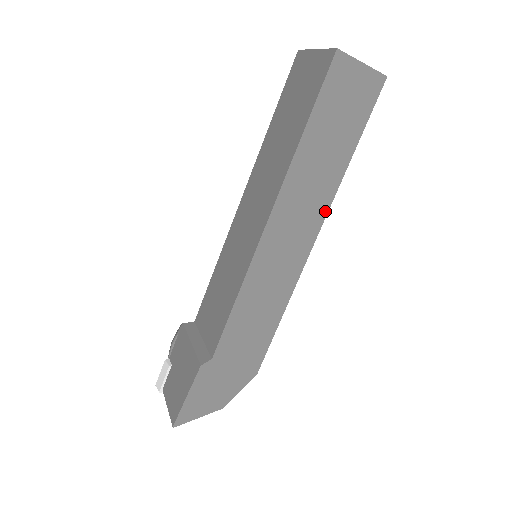
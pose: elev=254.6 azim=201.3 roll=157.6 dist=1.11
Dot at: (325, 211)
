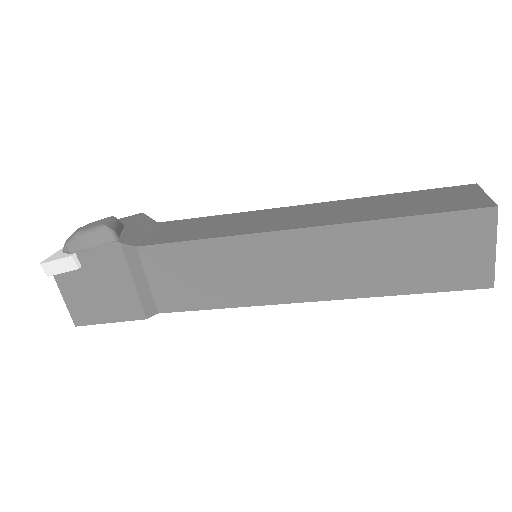
Dot at: occluded
